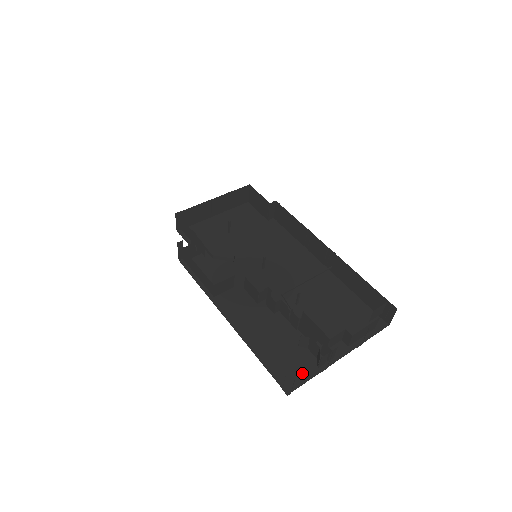
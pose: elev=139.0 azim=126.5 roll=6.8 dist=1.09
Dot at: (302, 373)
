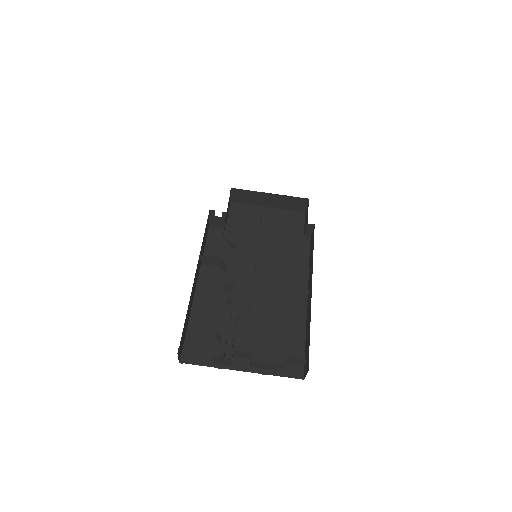
Dot at: (204, 358)
